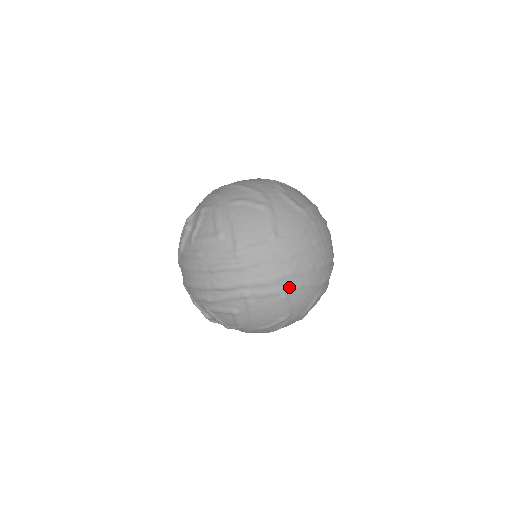
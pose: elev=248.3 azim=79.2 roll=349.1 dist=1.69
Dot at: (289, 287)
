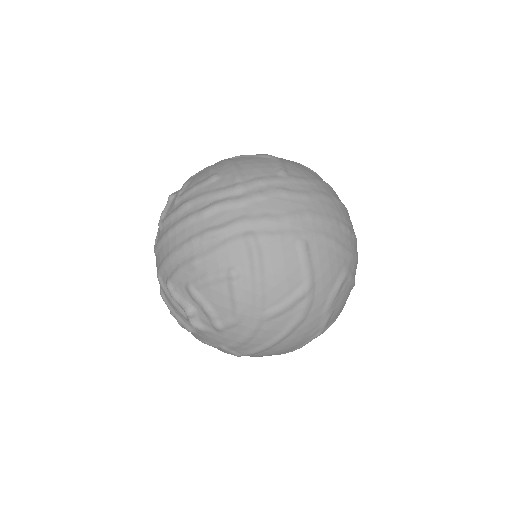
Dot at: (309, 233)
